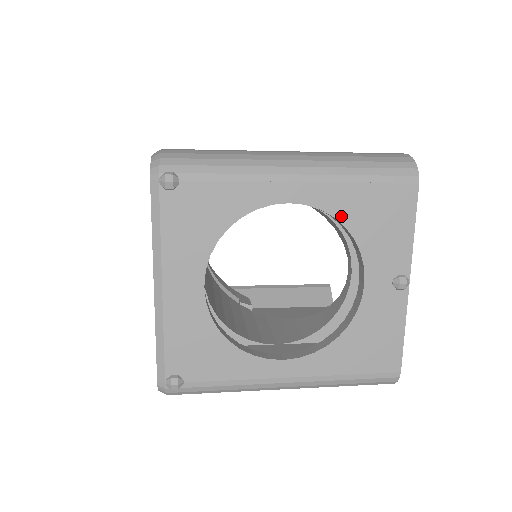
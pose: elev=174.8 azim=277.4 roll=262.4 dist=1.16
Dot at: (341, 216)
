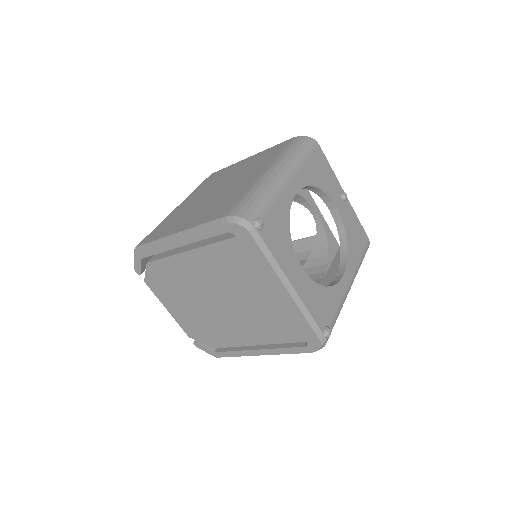
Dot at: (312, 183)
